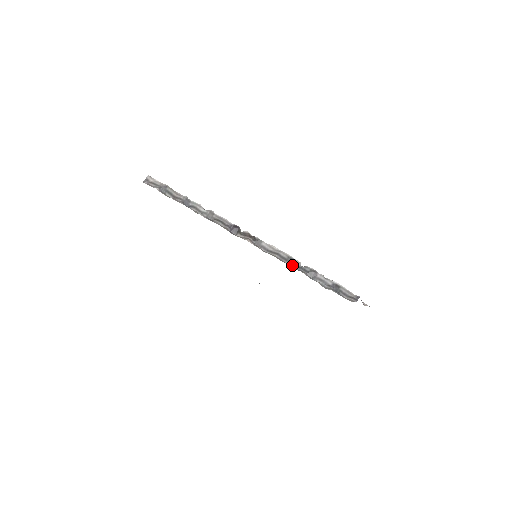
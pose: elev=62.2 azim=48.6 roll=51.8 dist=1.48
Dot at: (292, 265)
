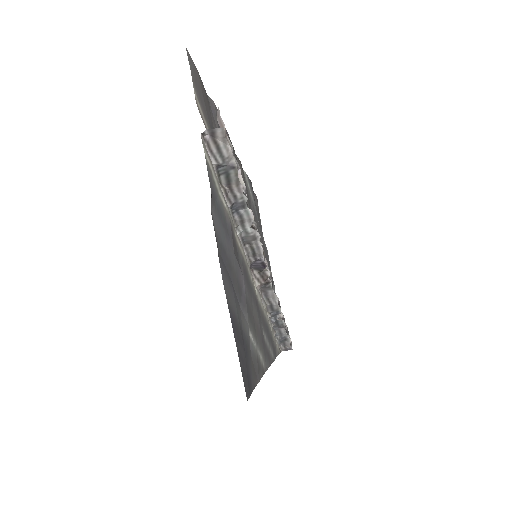
Dot at: (272, 316)
